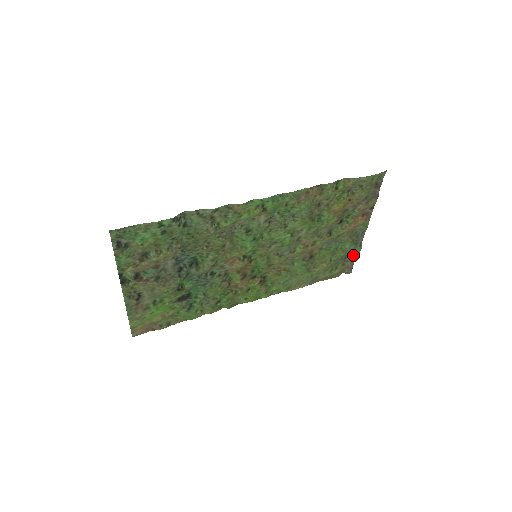
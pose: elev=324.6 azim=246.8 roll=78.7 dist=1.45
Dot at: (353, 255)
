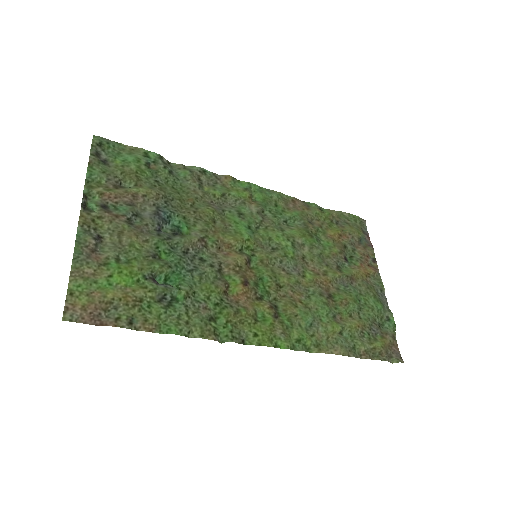
Dot at: (388, 326)
